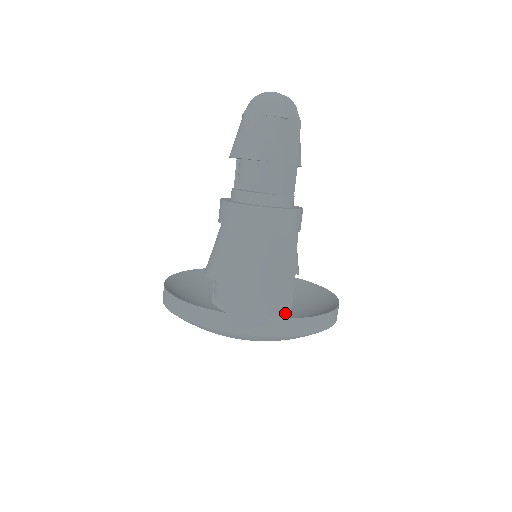
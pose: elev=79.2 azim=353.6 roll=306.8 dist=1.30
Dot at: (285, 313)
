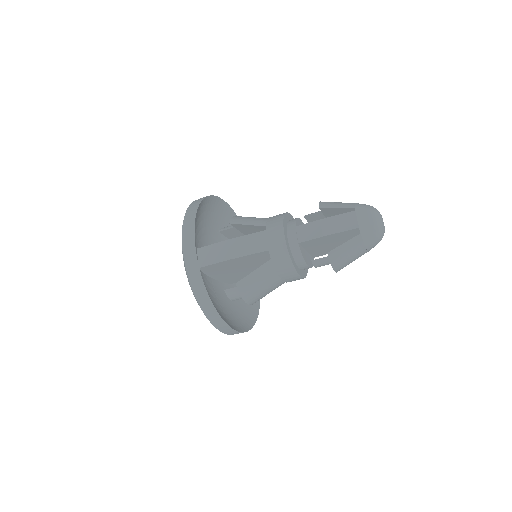
Dot at: occluded
